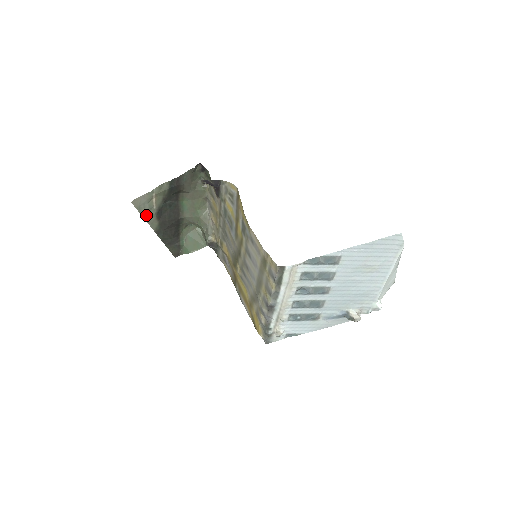
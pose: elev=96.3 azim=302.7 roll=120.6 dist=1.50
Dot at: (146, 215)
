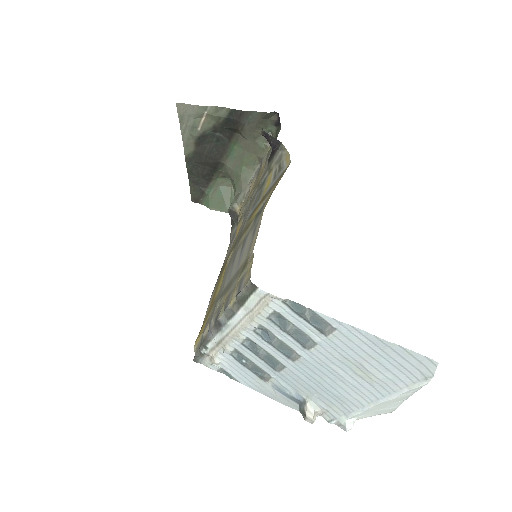
Dot at: (186, 131)
